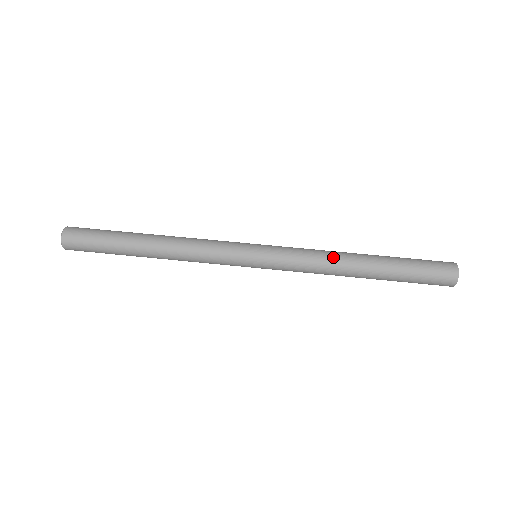
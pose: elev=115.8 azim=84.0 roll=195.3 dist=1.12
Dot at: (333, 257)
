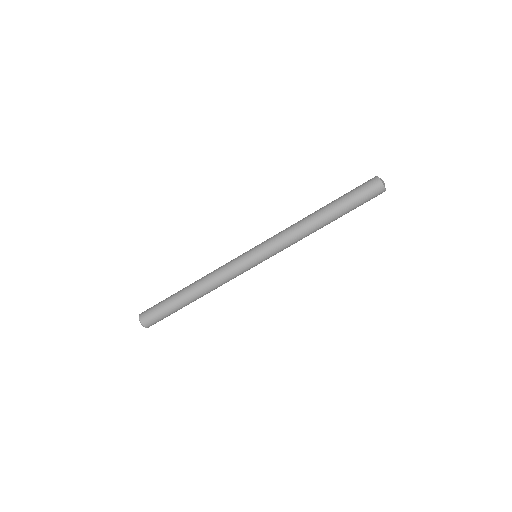
Dot at: (305, 234)
